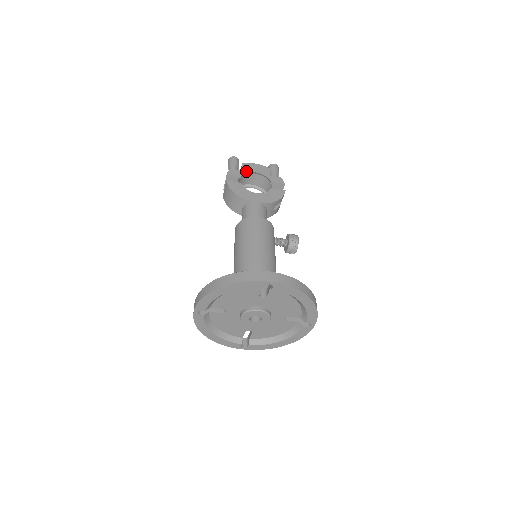
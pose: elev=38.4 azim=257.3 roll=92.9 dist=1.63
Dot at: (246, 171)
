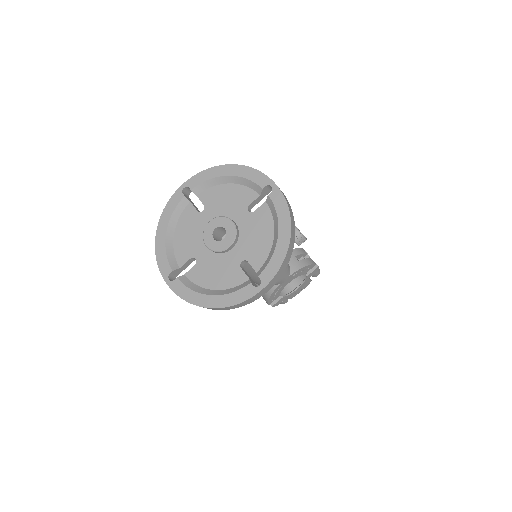
Dot at: occluded
